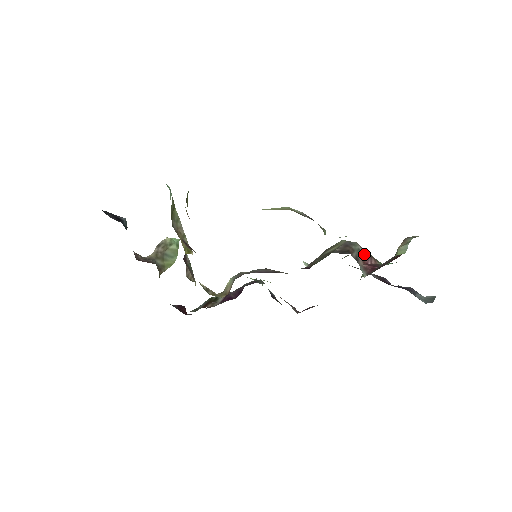
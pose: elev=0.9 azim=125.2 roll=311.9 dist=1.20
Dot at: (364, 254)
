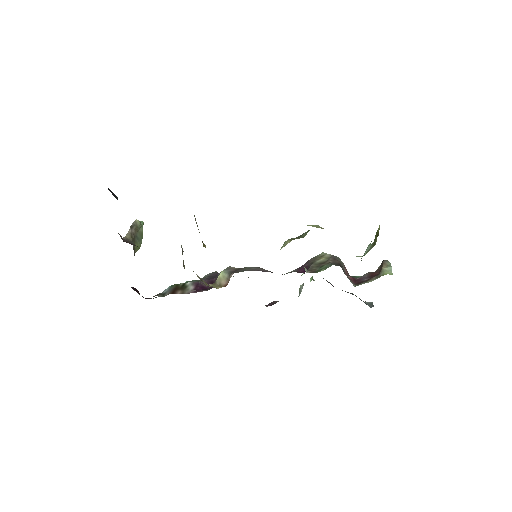
Dot at: (345, 267)
